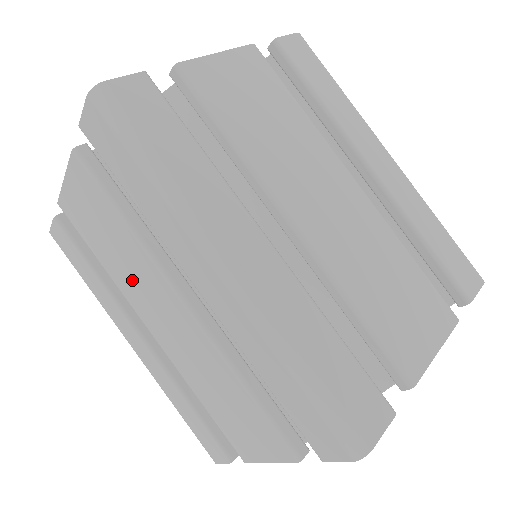
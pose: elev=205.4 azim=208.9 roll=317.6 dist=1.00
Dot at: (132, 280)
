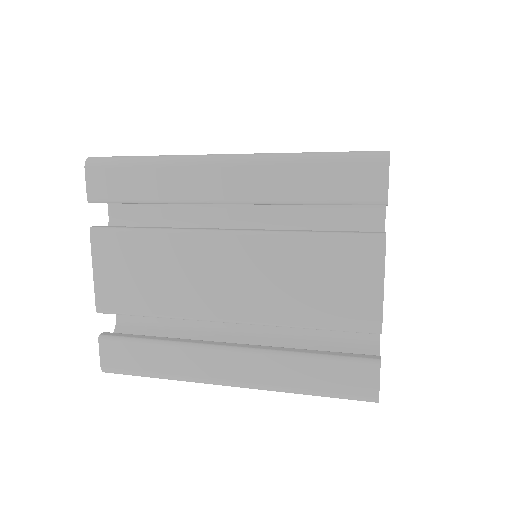
Dot at: occluded
